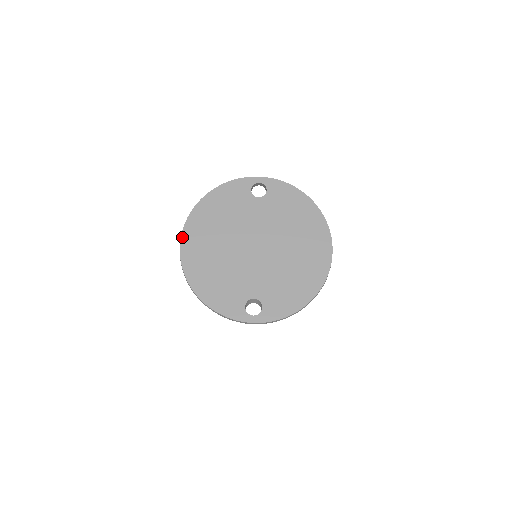
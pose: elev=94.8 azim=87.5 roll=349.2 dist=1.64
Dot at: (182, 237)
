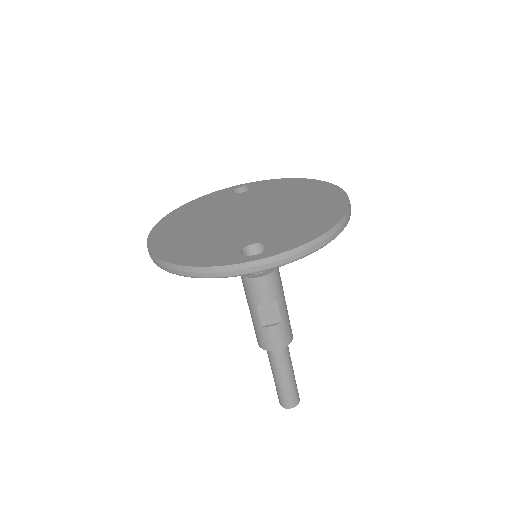
Dot at: (150, 233)
